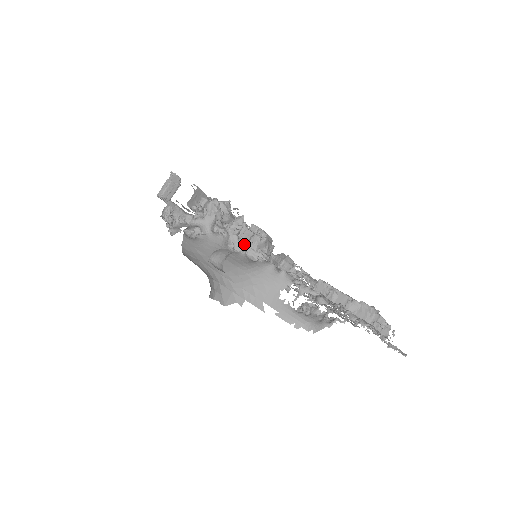
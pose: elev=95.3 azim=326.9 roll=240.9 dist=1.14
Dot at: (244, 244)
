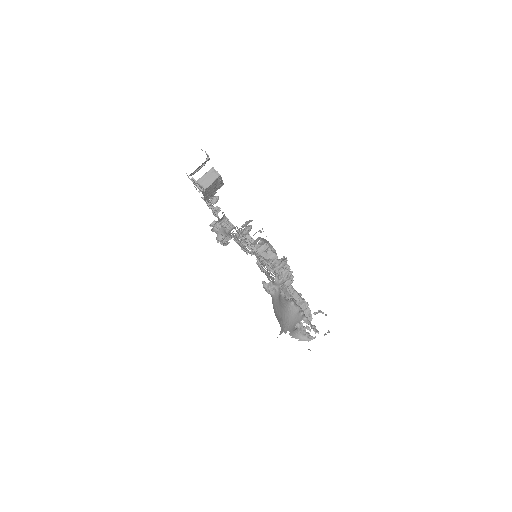
Dot at: (286, 289)
